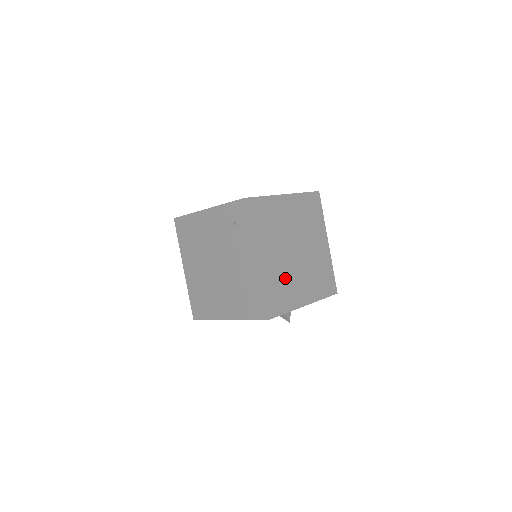
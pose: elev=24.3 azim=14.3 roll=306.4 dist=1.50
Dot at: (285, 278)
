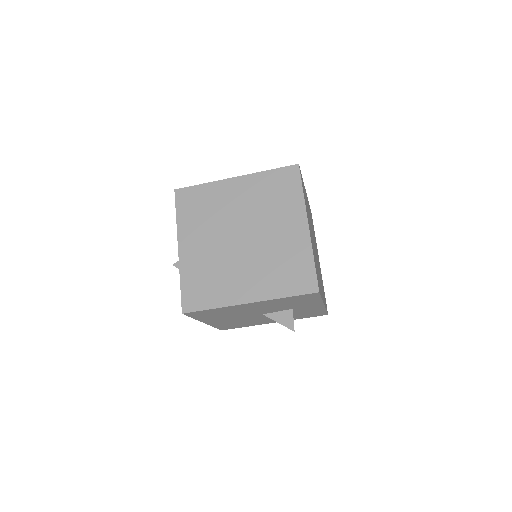
Dot at: (316, 264)
